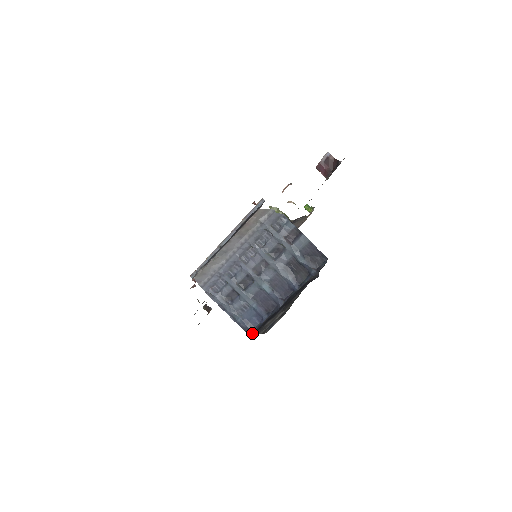
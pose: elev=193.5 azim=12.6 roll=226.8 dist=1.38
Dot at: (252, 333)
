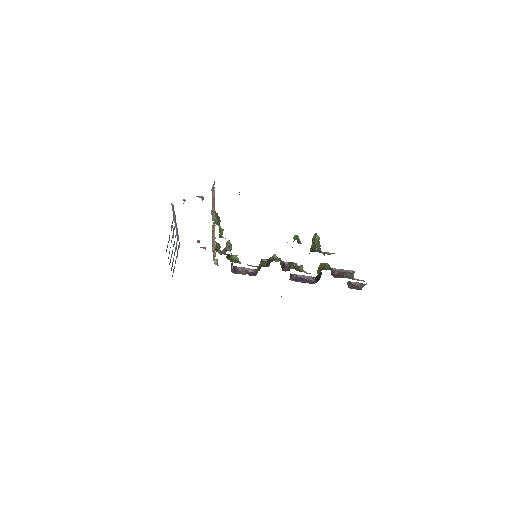
Dot at: occluded
